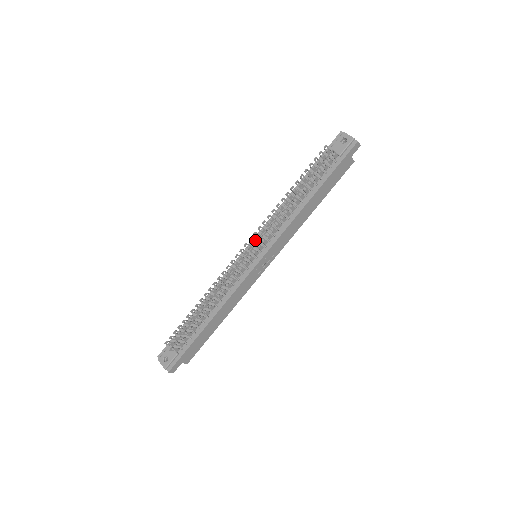
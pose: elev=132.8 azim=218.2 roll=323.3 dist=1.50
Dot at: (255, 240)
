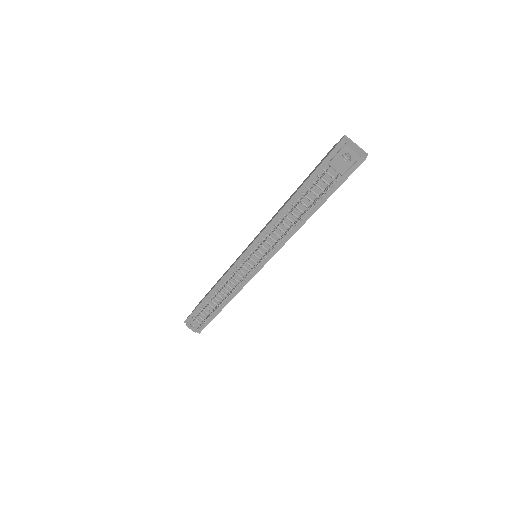
Dot at: (253, 253)
